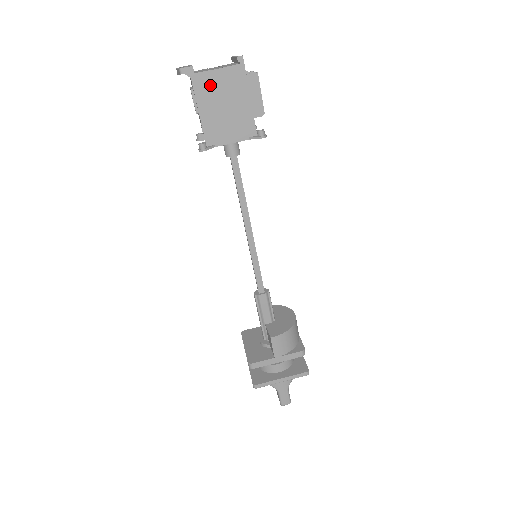
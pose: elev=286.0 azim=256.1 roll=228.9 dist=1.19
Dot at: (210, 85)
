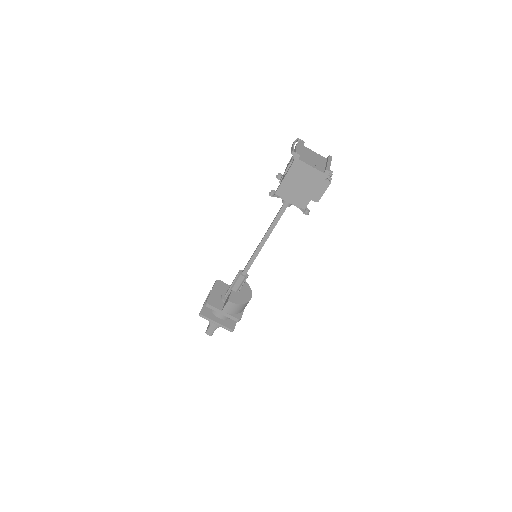
Dot at: (301, 170)
